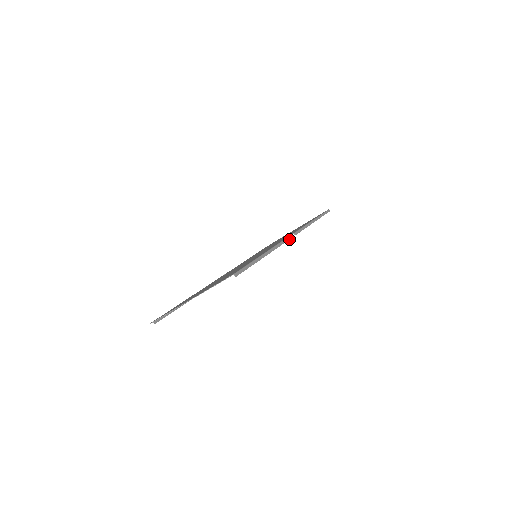
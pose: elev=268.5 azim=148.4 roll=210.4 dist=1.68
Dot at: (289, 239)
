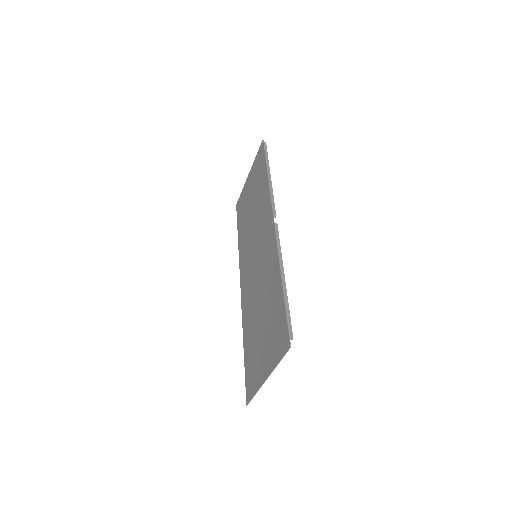
Dot at: occluded
